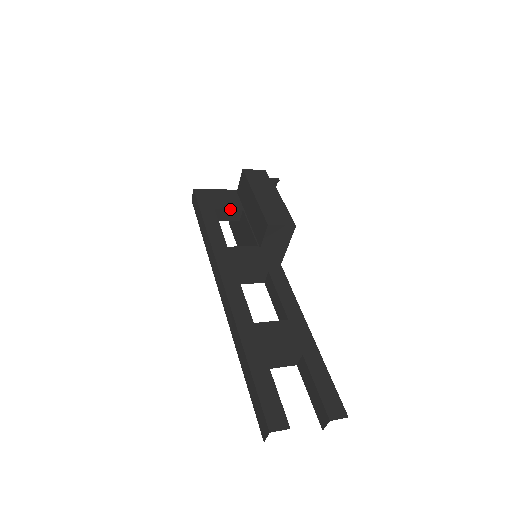
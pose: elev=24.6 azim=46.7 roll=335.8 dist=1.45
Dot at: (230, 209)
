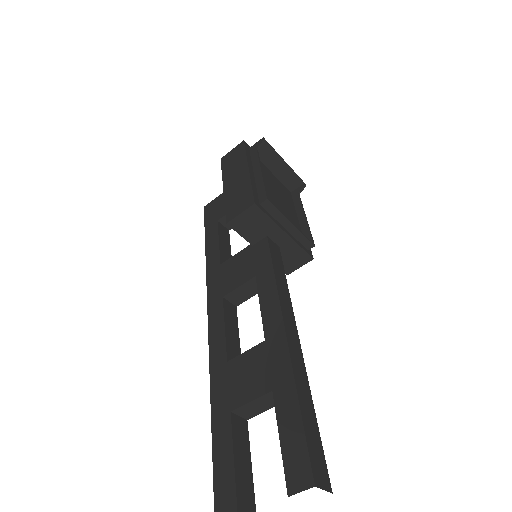
Dot at: occluded
